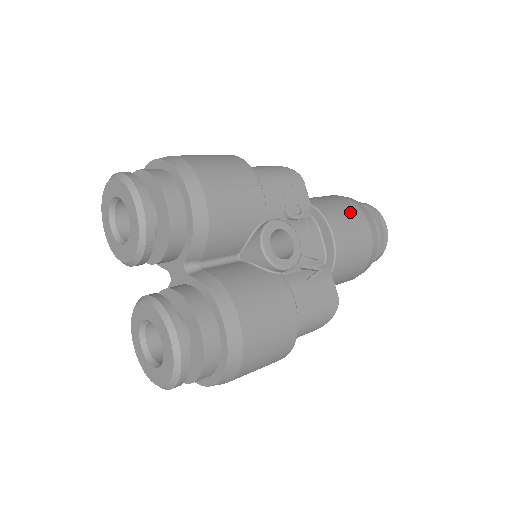
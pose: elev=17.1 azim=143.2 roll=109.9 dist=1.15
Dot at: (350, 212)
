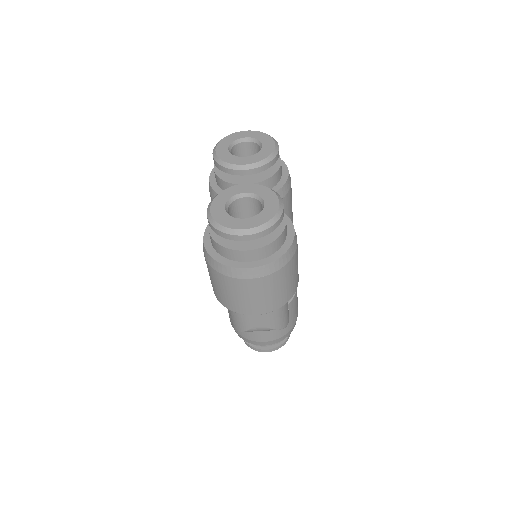
Dot at: occluded
